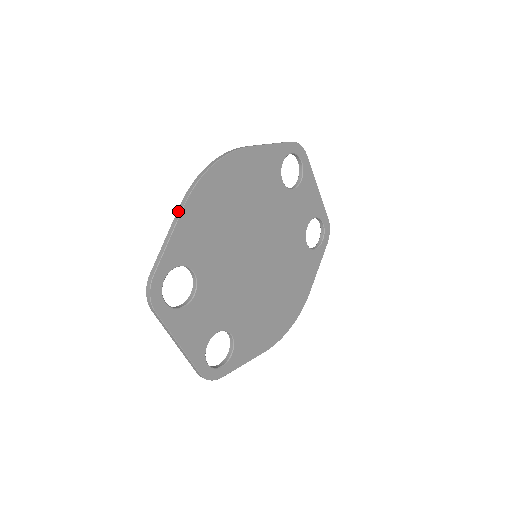
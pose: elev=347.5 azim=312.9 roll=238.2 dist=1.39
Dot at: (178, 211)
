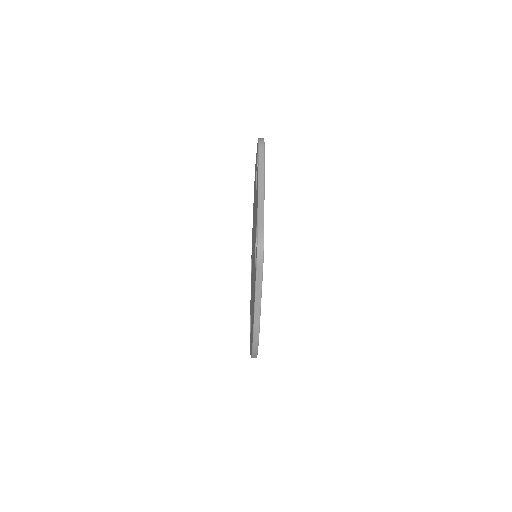
Dot at: occluded
